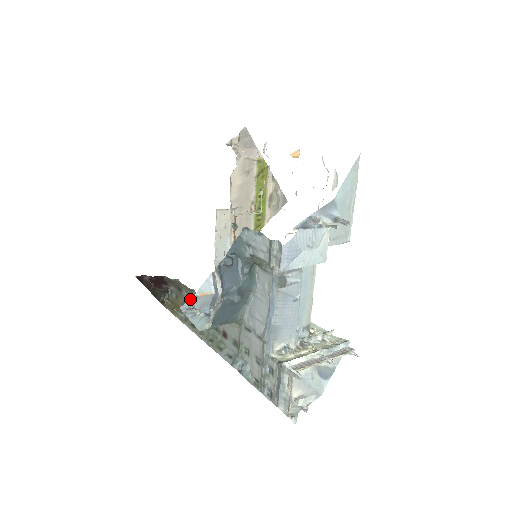
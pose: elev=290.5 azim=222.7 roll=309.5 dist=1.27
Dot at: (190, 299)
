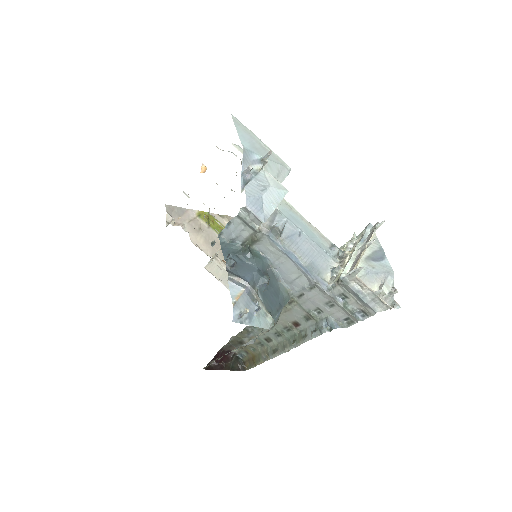
Dot at: occluded
